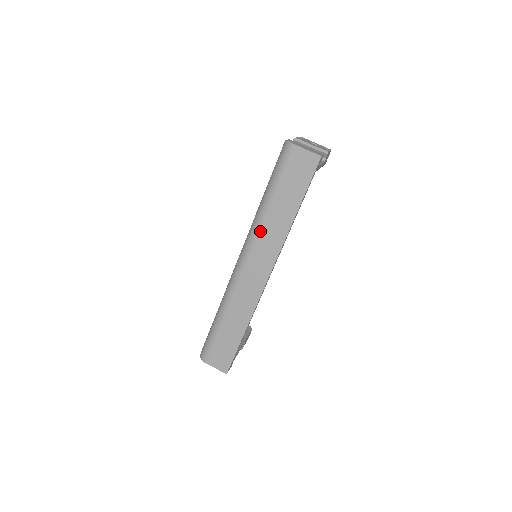
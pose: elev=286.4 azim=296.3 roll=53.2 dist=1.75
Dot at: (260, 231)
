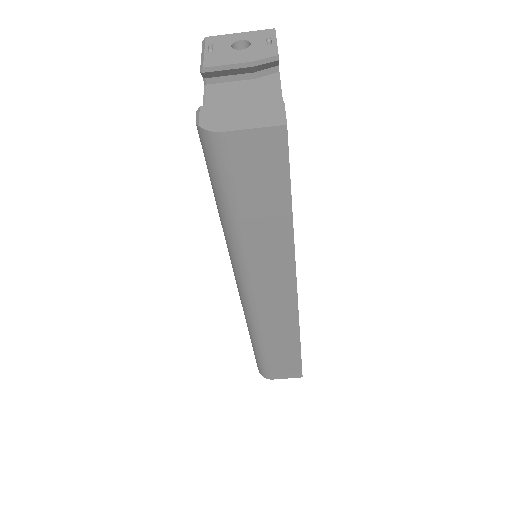
Dot at: (249, 263)
